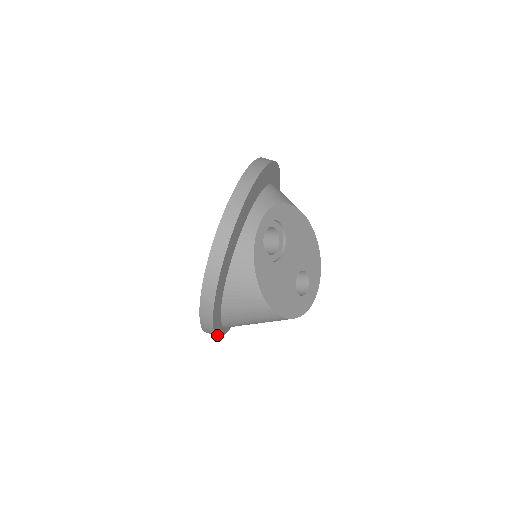
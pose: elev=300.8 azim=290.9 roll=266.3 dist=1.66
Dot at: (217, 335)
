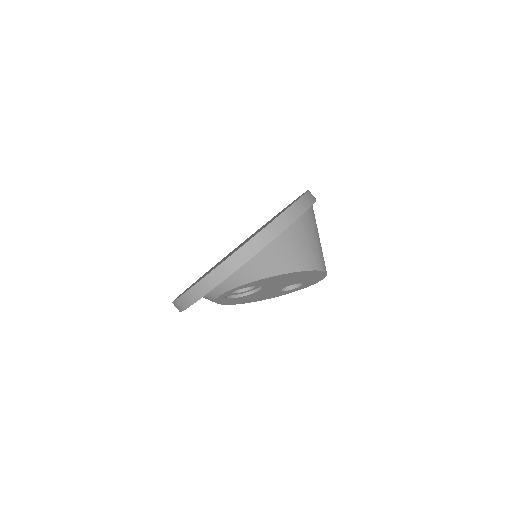
Dot at: occluded
